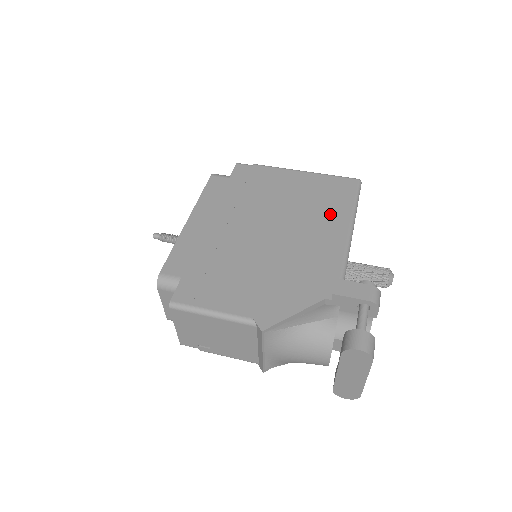
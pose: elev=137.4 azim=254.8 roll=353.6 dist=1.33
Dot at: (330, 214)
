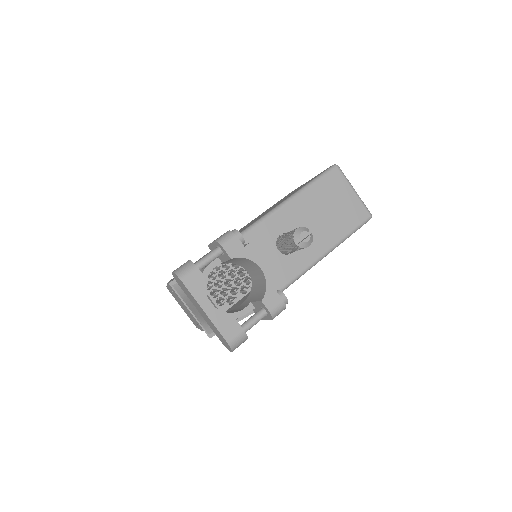
Dot at: (284, 199)
